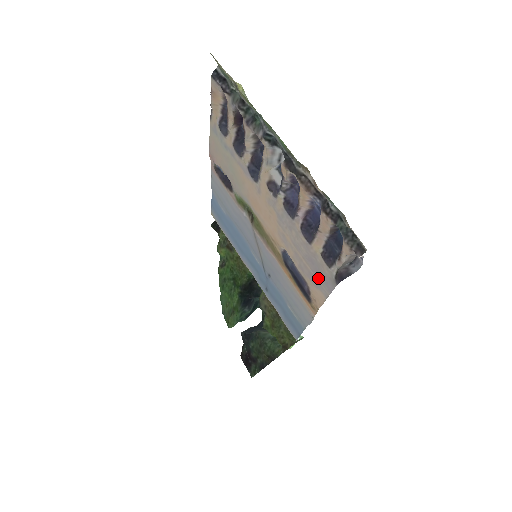
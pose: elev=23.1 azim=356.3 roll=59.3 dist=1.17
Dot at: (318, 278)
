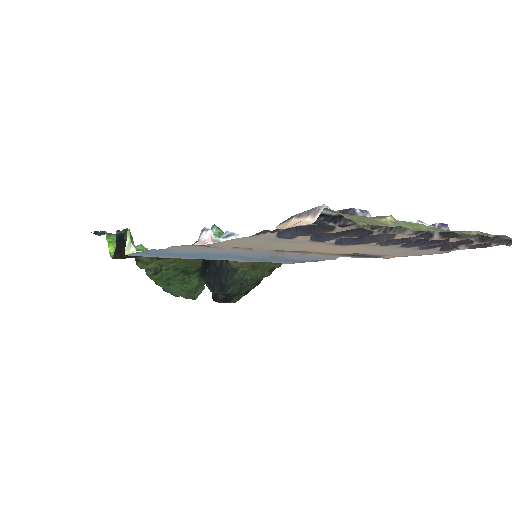
Dot at: occluded
